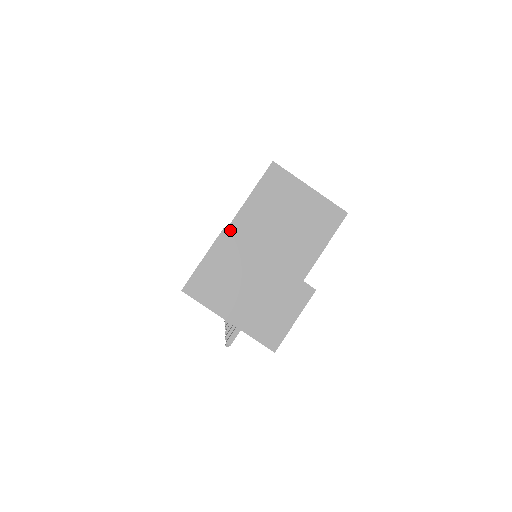
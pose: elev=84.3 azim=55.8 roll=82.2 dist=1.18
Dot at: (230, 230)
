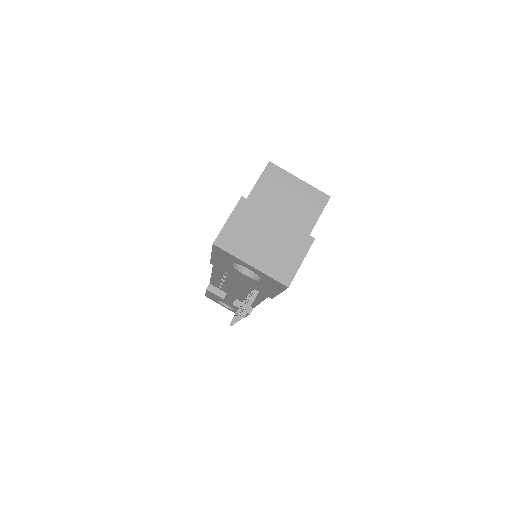
Dot at: occluded
